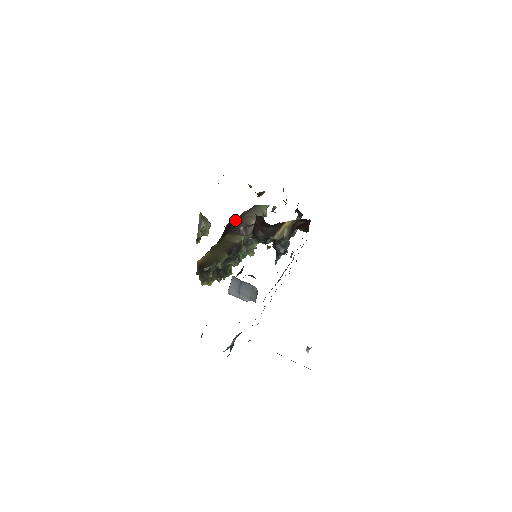
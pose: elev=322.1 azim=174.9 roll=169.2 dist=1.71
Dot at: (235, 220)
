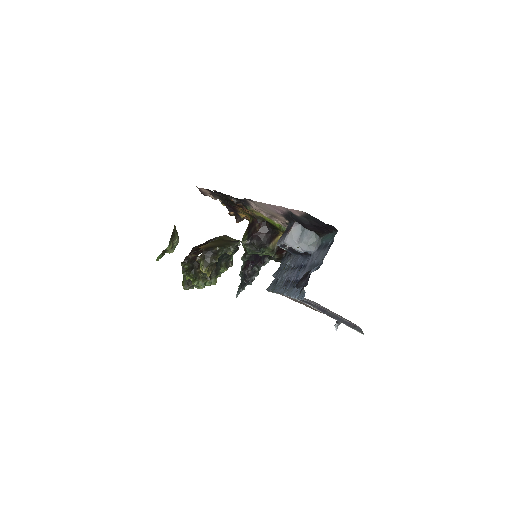
Dot at: (208, 241)
